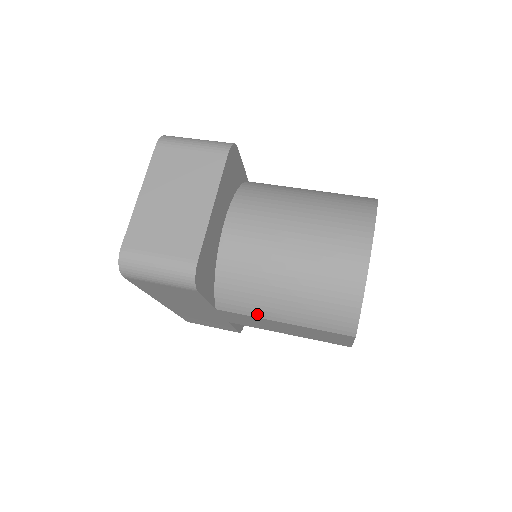
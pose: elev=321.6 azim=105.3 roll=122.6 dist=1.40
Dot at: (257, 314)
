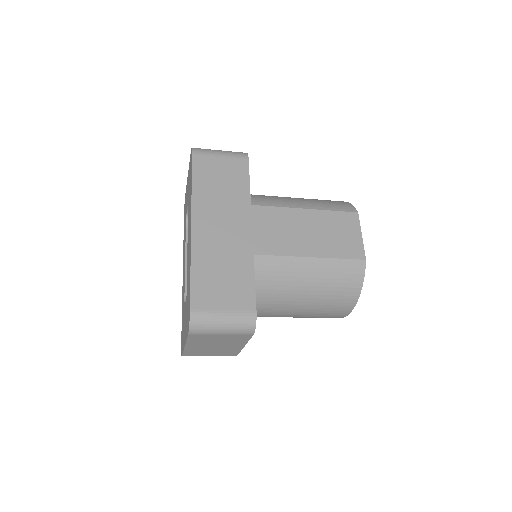
Dot at: (285, 205)
